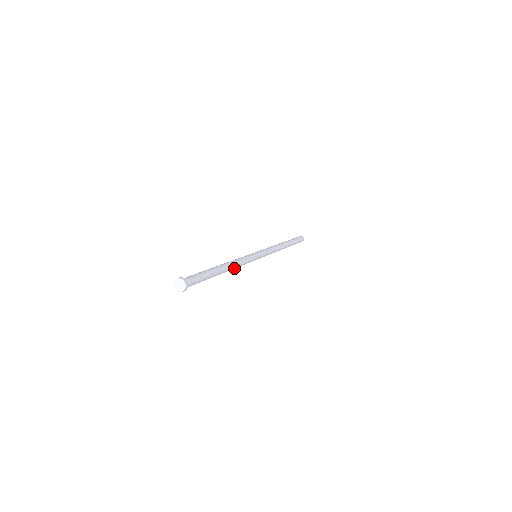
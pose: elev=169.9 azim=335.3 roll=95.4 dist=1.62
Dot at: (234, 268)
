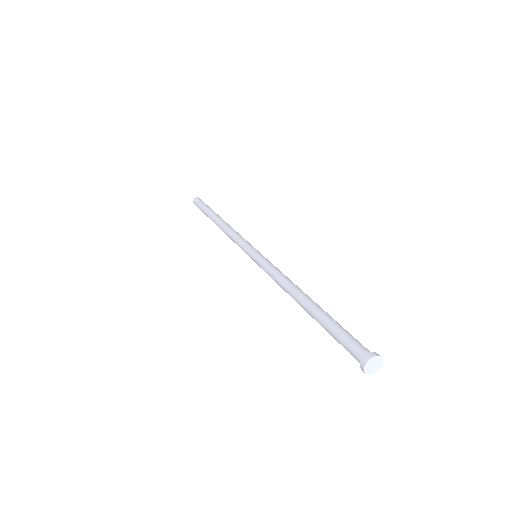
Dot at: occluded
